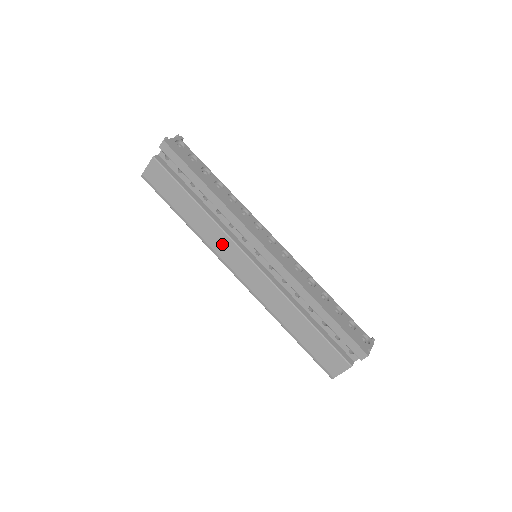
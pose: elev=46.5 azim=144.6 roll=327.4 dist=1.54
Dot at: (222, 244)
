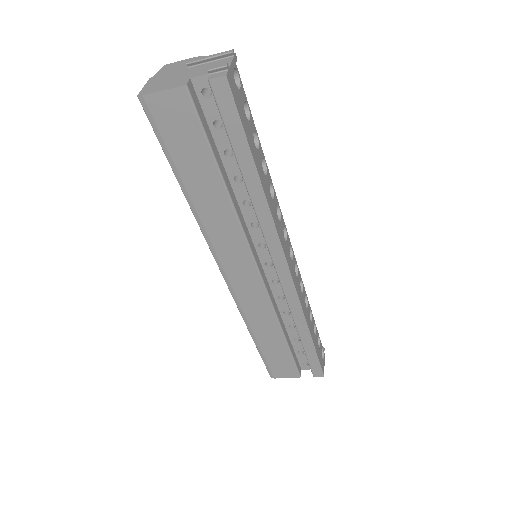
Dot at: (230, 244)
